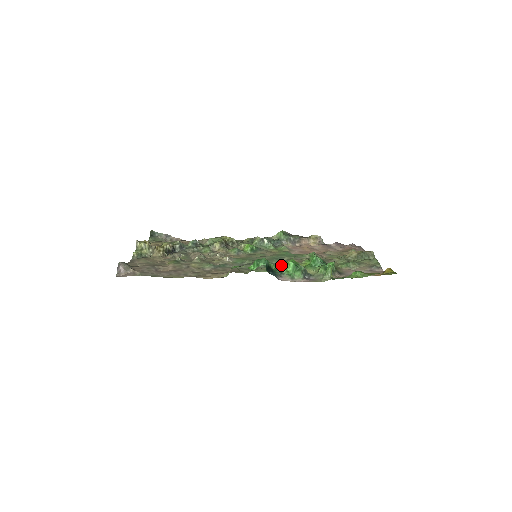
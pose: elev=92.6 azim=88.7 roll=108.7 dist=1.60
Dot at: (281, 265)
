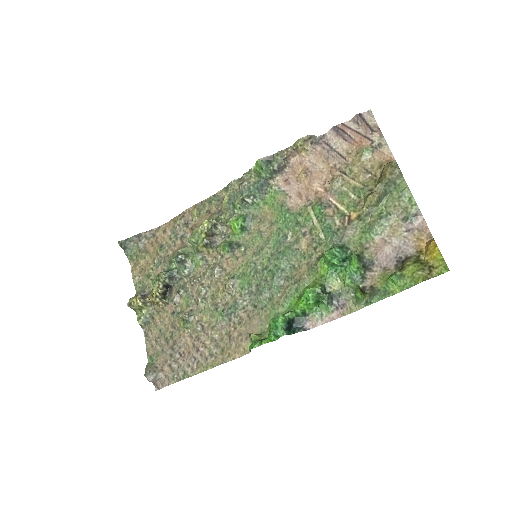
Dot at: (299, 308)
